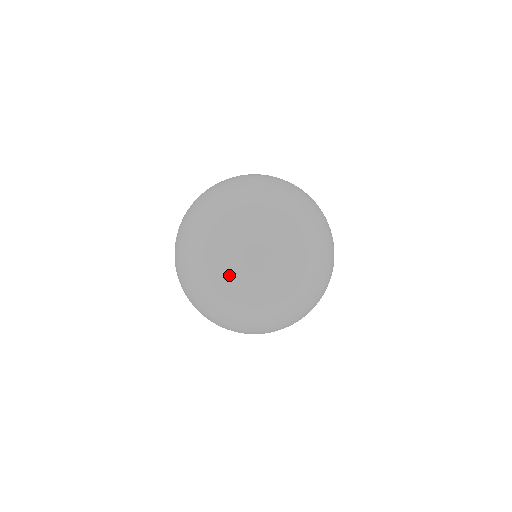
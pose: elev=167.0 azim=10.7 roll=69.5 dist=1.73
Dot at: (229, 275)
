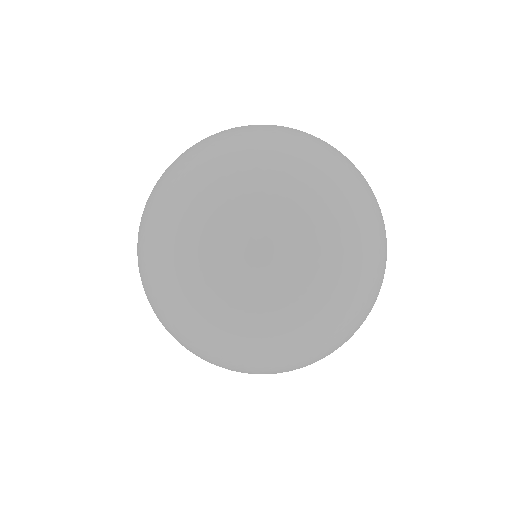
Dot at: (176, 339)
